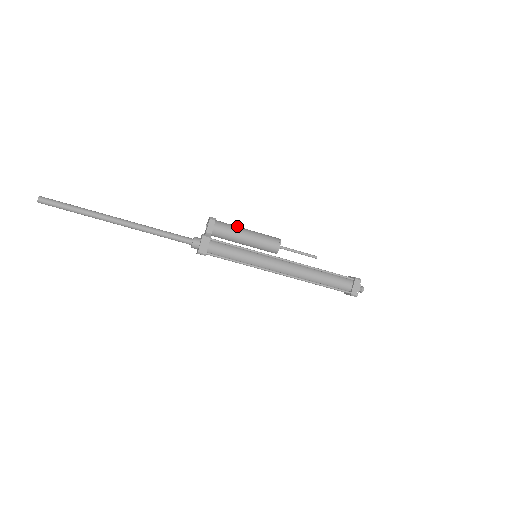
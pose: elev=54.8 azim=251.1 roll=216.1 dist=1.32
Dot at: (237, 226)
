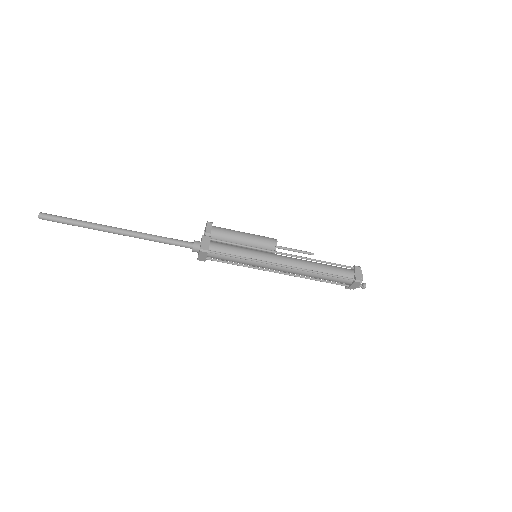
Dot at: (233, 230)
